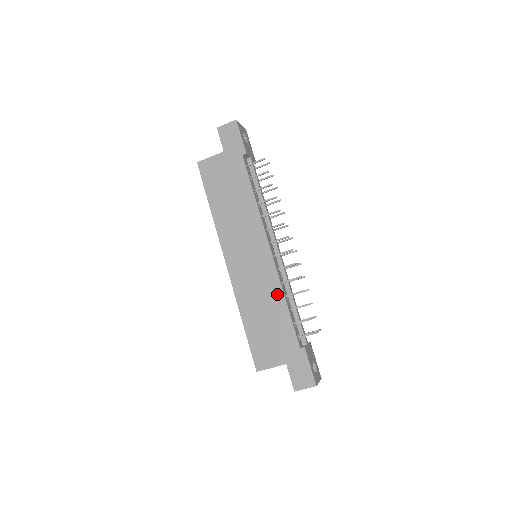
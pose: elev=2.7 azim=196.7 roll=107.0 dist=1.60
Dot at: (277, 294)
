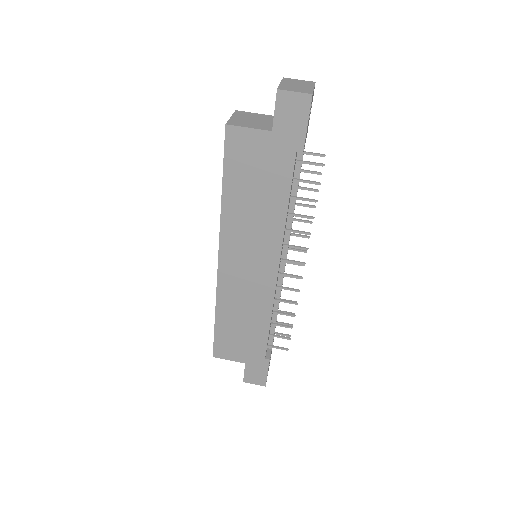
Dot at: (264, 312)
